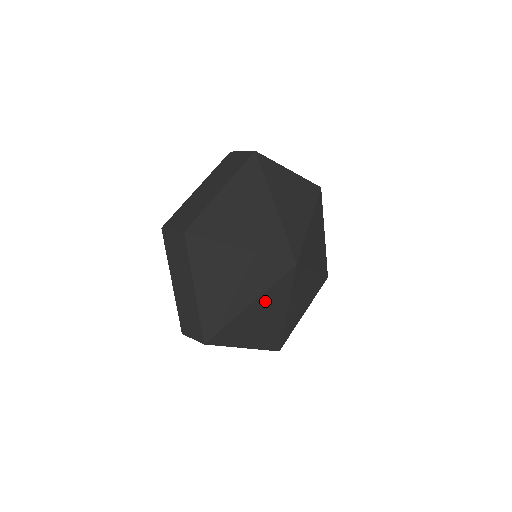
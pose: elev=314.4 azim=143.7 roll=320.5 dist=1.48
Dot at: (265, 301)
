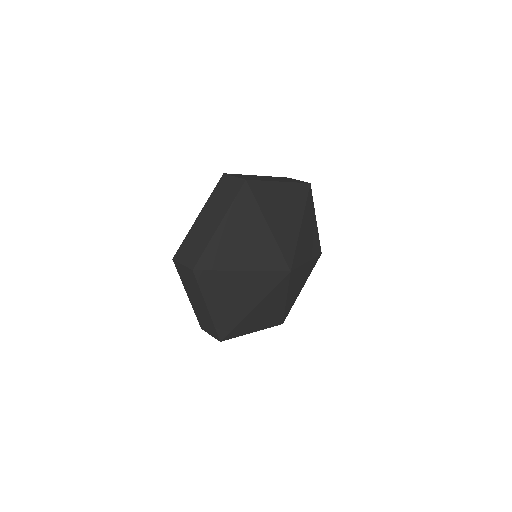
Dot at: (252, 280)
